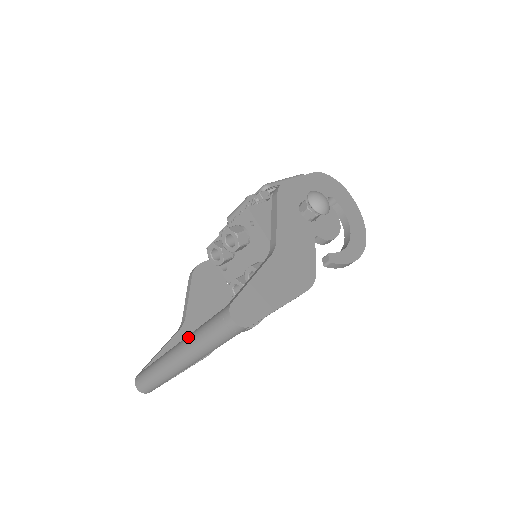
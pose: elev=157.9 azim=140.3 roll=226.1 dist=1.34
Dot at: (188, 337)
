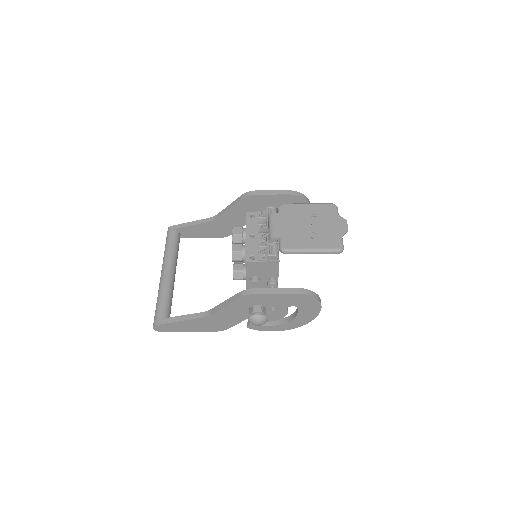
Dot at: (161, 286)
